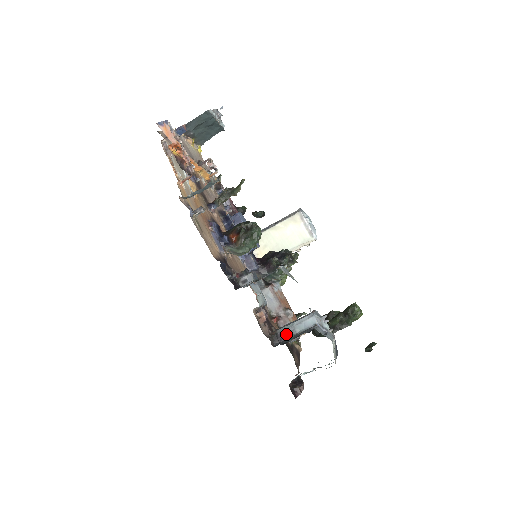
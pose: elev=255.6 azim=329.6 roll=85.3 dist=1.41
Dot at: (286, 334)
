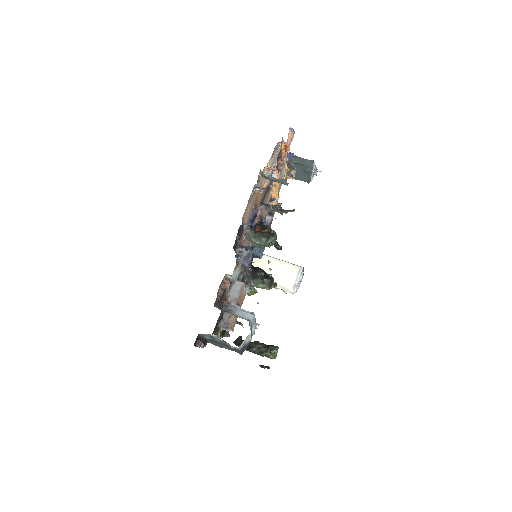
Dot at: (227, 309)
